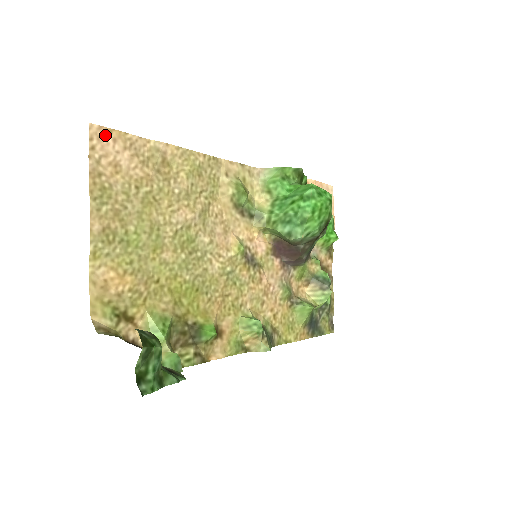
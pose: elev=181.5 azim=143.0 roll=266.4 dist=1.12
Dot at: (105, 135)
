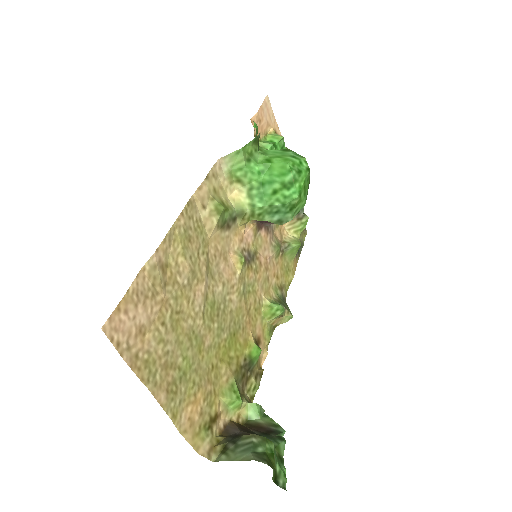
Dot at: (117, 319)
